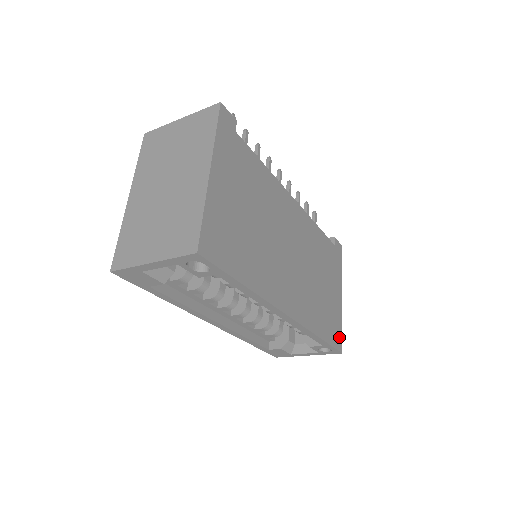
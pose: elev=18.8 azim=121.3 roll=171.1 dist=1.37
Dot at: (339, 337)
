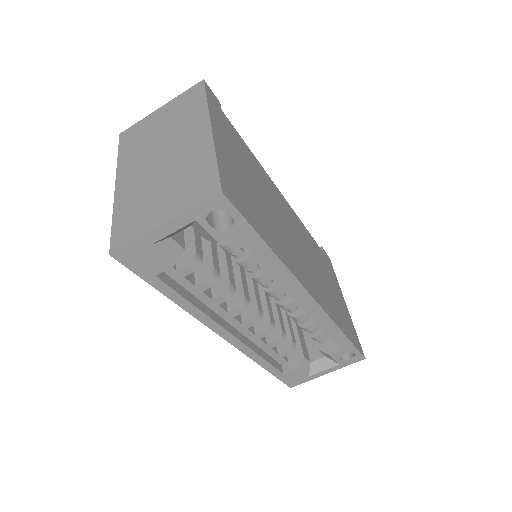
Dot at: (357, 341)
